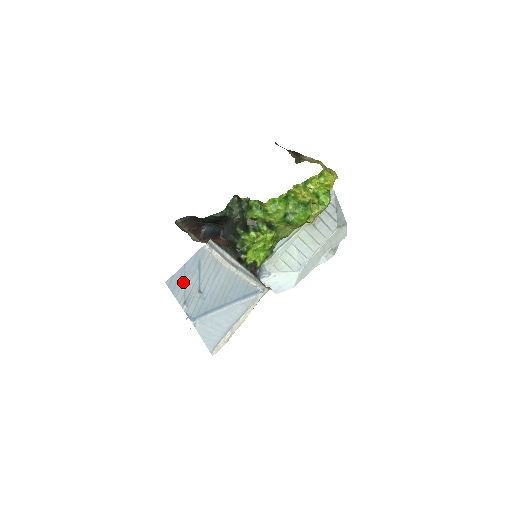
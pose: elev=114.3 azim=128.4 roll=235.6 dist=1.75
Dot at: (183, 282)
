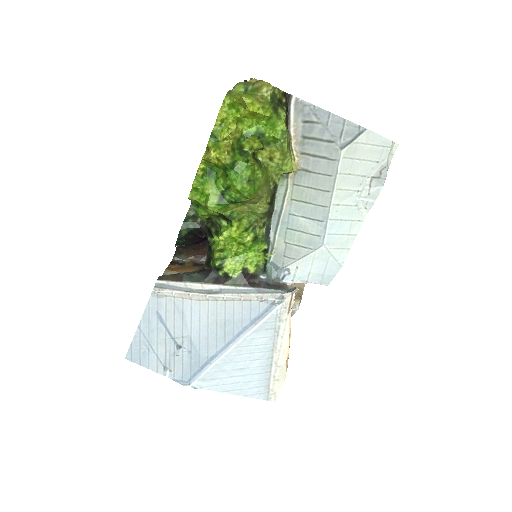
Dot at: (149, 347)
